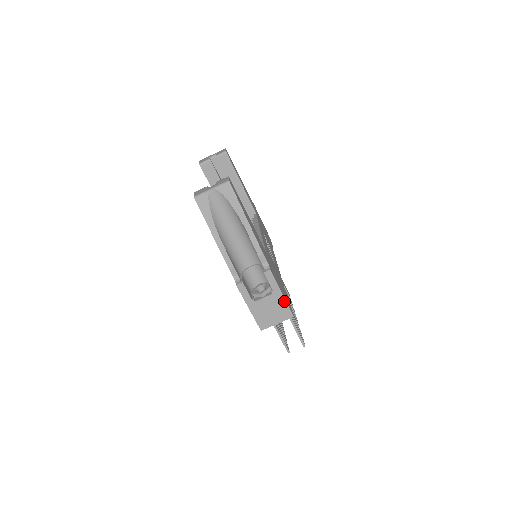
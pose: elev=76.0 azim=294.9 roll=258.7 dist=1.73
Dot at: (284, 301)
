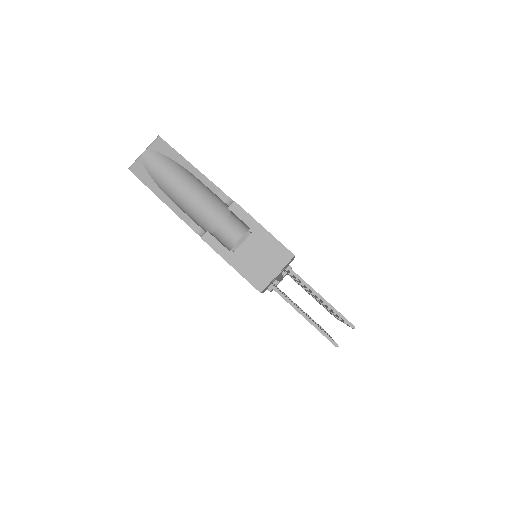
Dot at: (271, 238)
